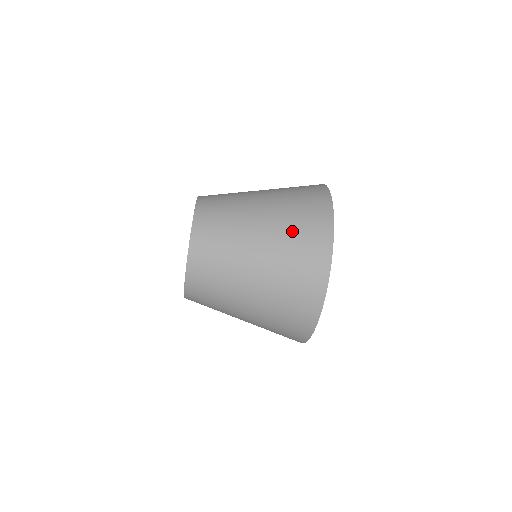
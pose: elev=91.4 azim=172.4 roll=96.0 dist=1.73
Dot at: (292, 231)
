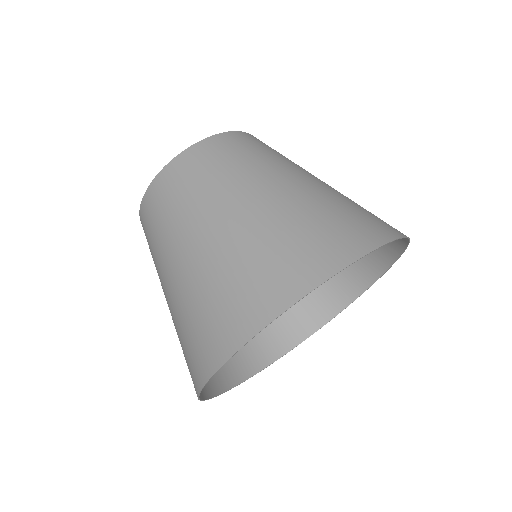
Dot at: (221, 280)
